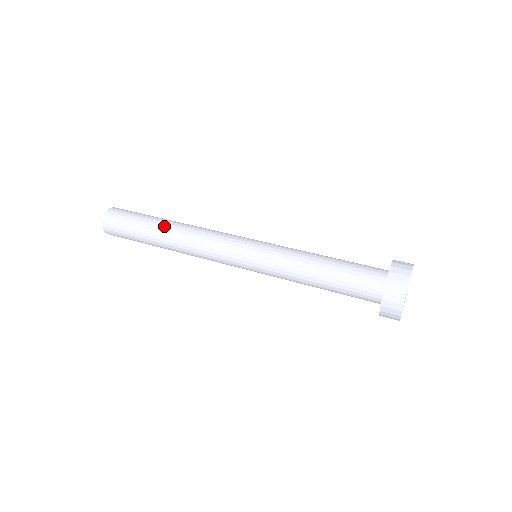
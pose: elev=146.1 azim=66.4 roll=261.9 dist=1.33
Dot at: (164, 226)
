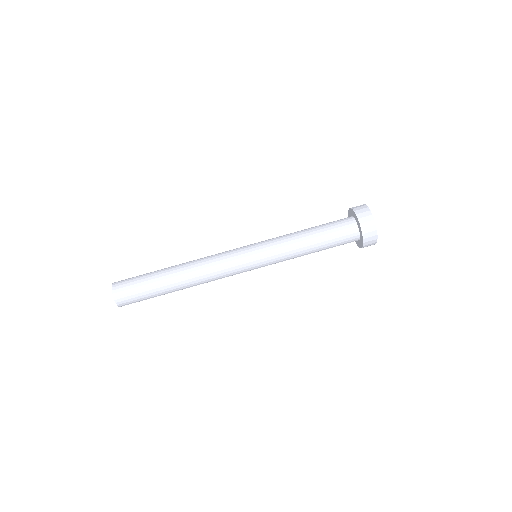
Dot at: (178, 289)
